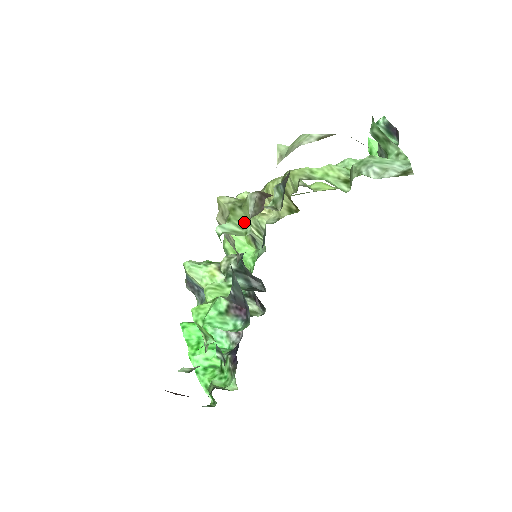
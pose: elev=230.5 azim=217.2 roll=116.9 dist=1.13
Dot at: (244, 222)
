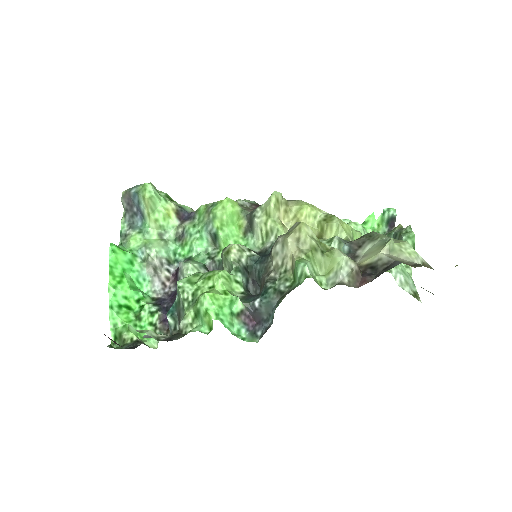
Dot at: (319, 268)
